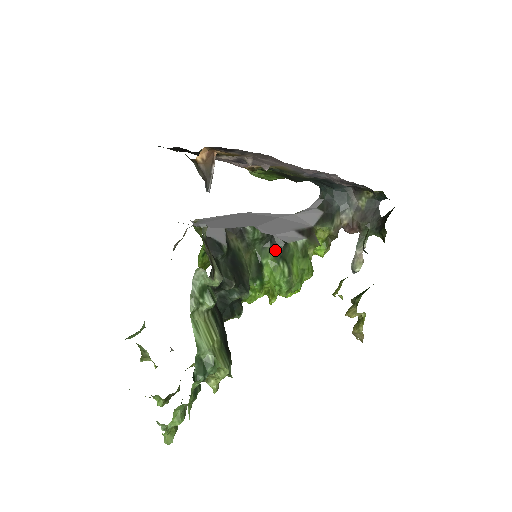
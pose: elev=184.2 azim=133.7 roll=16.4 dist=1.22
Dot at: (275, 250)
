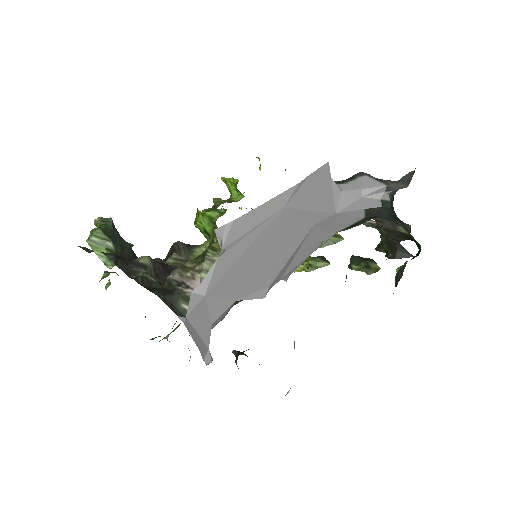
Dot at: occluded
